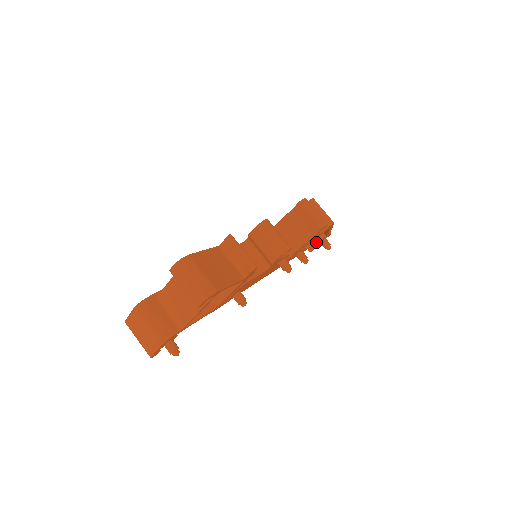
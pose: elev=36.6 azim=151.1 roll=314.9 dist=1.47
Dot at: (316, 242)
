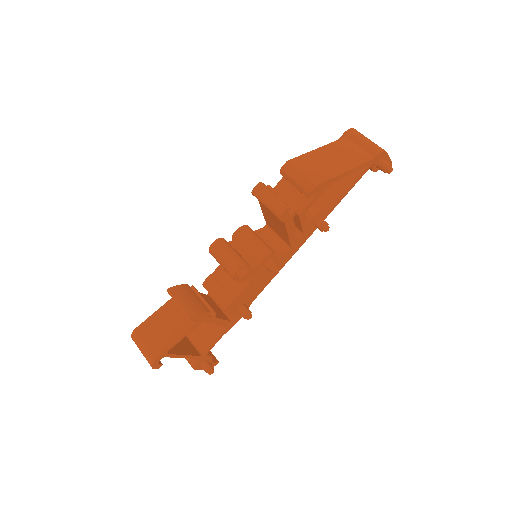
Dot at: (350, 185)
